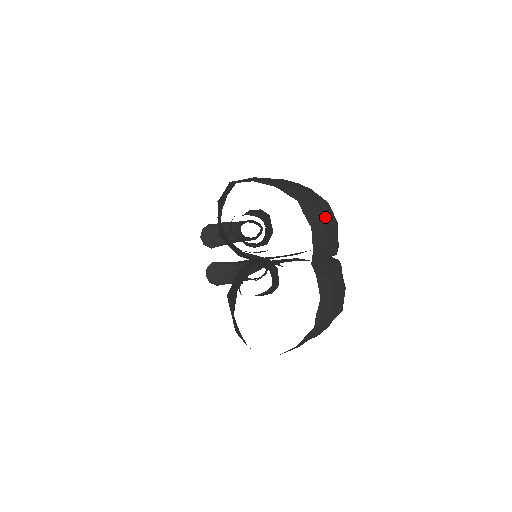
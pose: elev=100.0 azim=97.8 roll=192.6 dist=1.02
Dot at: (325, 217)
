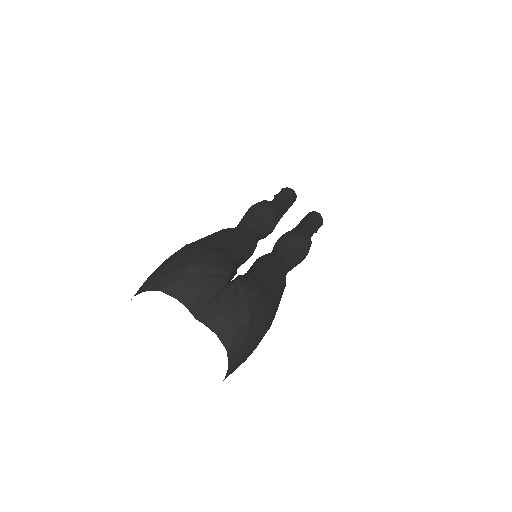
Dot at: (188, 280)
